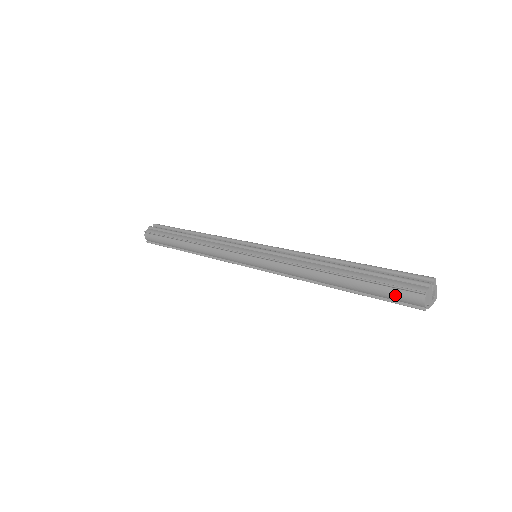
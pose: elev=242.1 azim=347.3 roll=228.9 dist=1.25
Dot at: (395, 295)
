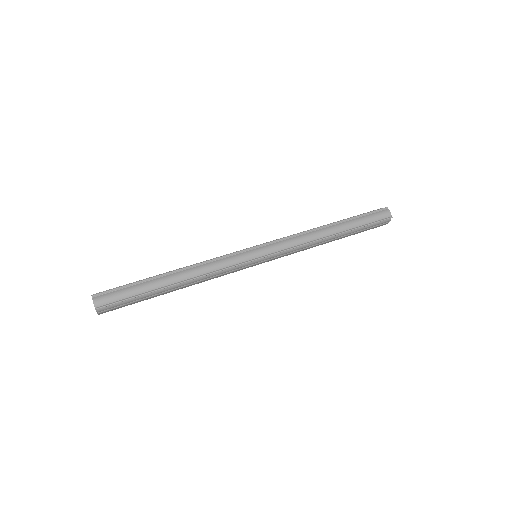
Dot at: (375, 216)
